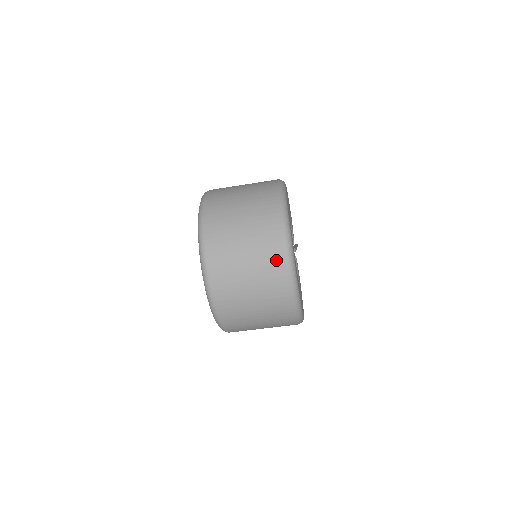
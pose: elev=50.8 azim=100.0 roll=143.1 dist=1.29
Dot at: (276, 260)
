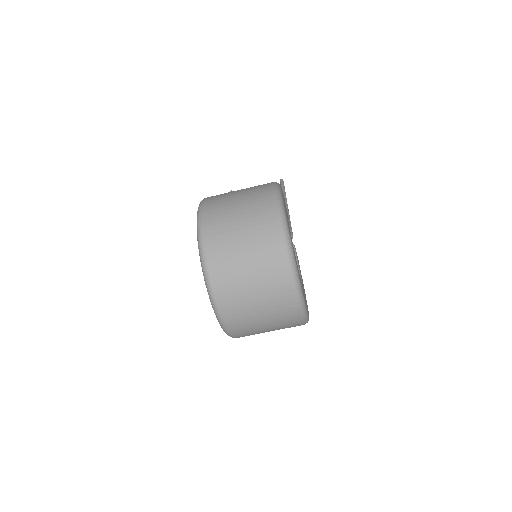
Dot at: (285, 296)
